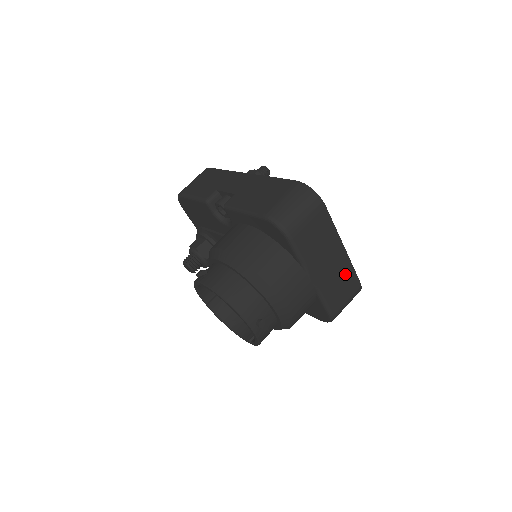
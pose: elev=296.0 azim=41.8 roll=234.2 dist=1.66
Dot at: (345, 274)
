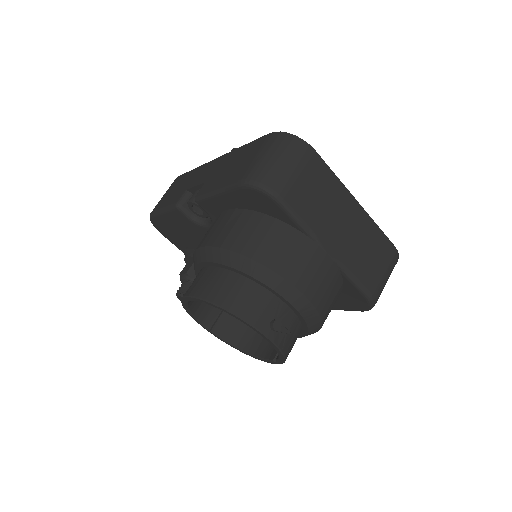
Dot at: (370, 238)
